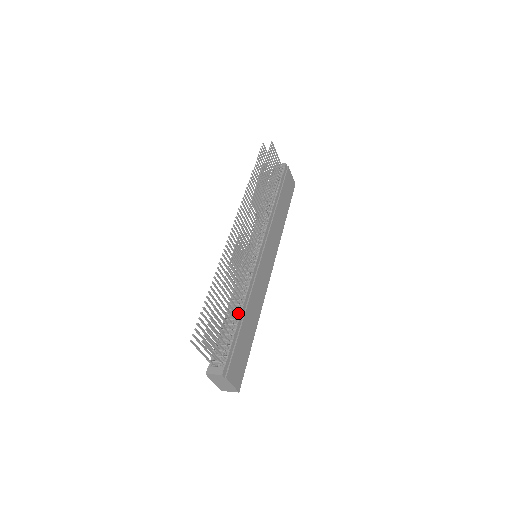
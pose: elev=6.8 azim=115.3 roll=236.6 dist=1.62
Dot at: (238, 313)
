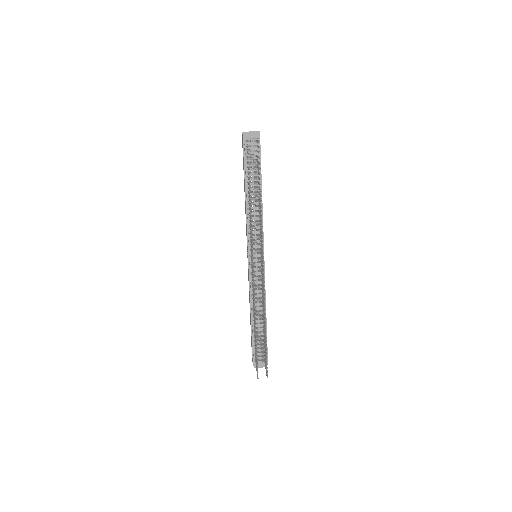
Dot at: (260, 317)
